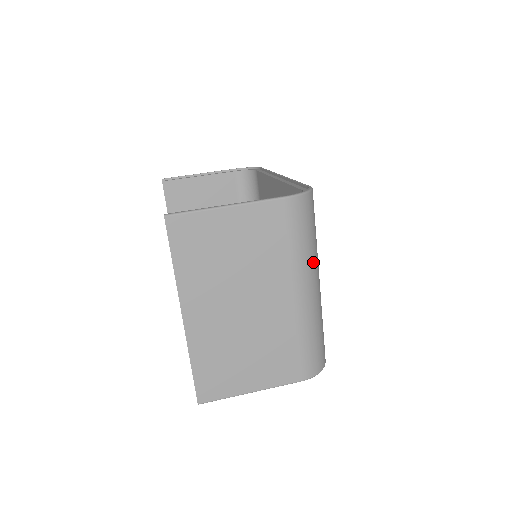
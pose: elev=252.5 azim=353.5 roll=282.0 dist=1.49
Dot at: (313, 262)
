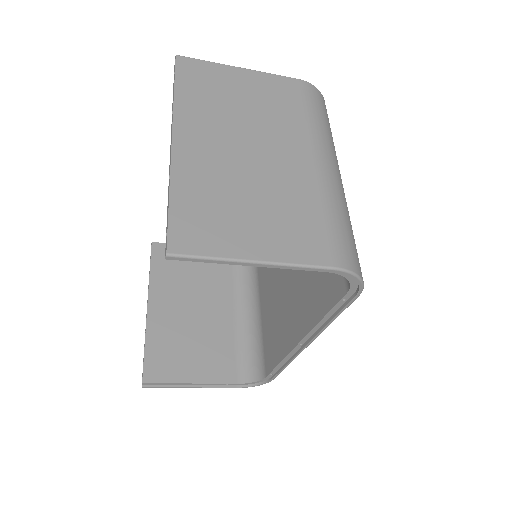
Dot at: (333, 149)
